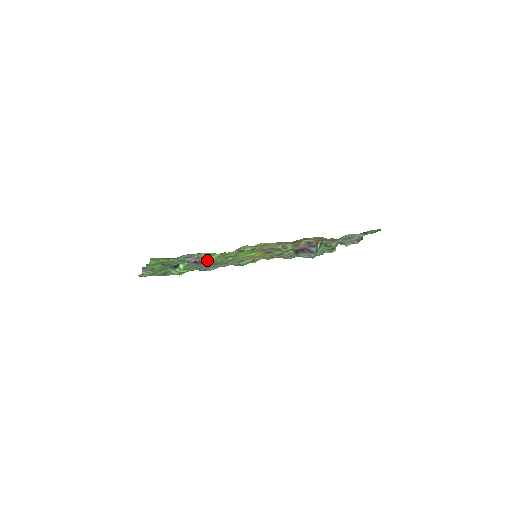
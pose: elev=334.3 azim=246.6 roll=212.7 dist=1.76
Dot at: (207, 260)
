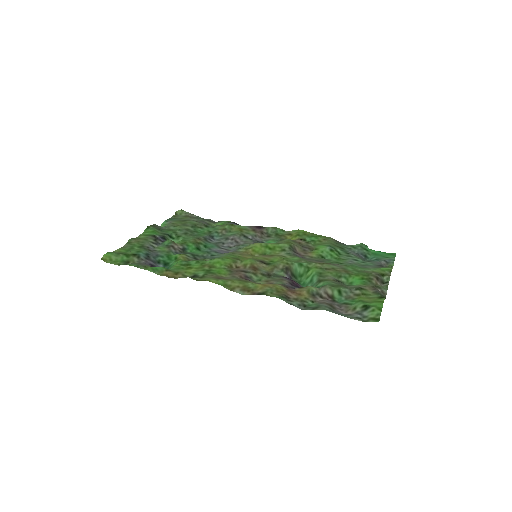
Dot at: occluded
